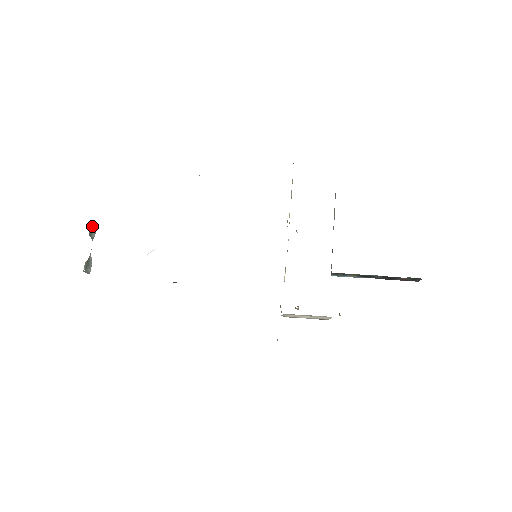
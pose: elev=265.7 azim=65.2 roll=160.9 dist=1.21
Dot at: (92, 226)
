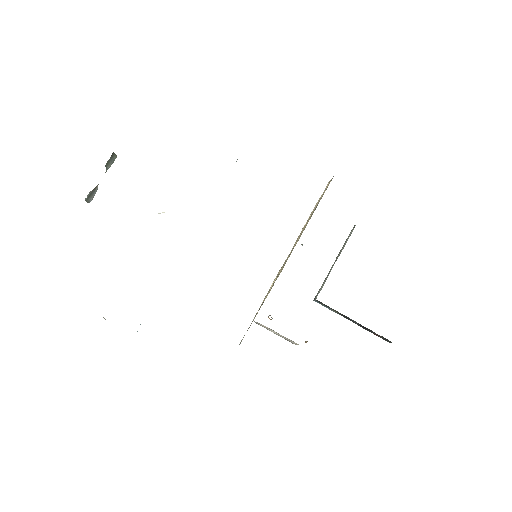
Dot at: (112, 157)
